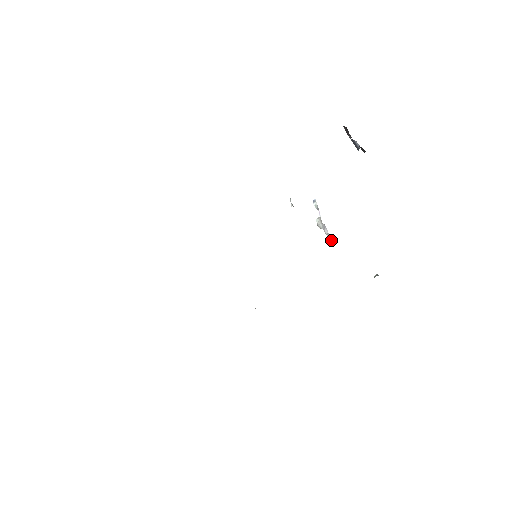
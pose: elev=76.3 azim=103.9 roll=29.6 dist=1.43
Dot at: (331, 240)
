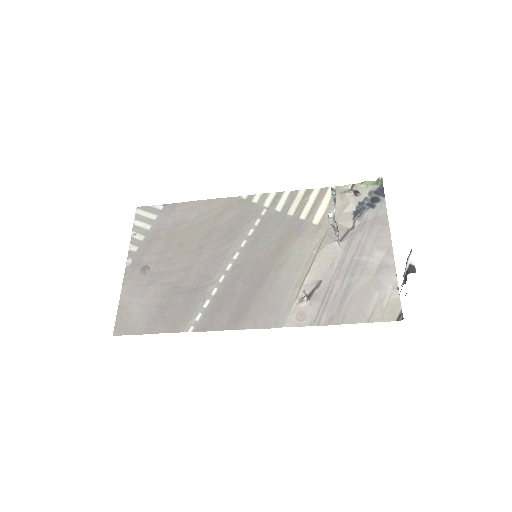
Dot at: (339, 241)
